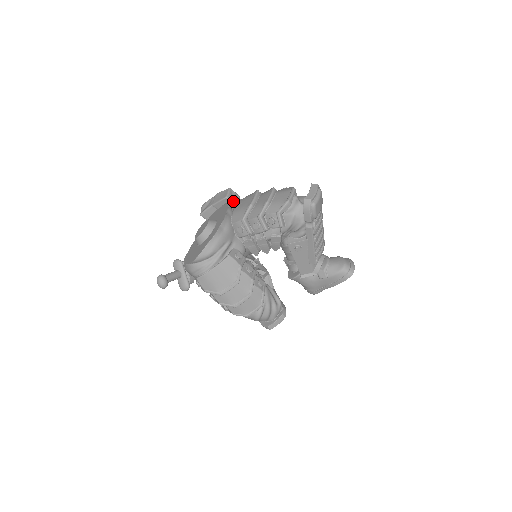
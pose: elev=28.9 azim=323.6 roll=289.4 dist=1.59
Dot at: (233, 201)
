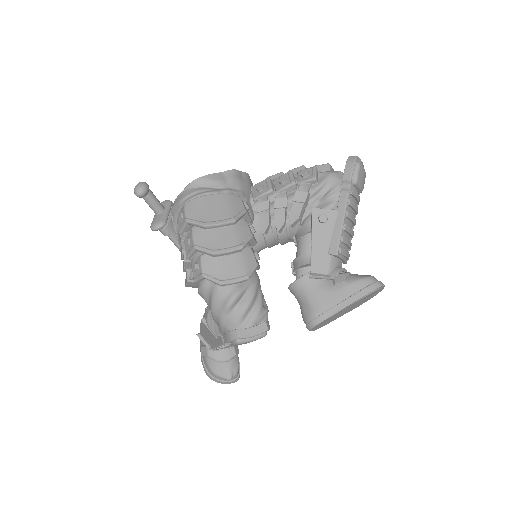
Dot at: occluded
